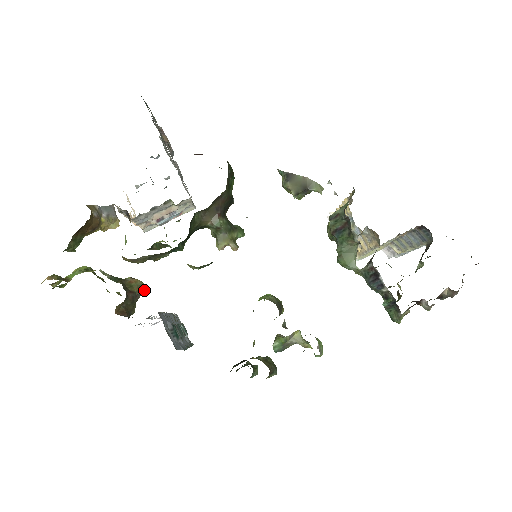
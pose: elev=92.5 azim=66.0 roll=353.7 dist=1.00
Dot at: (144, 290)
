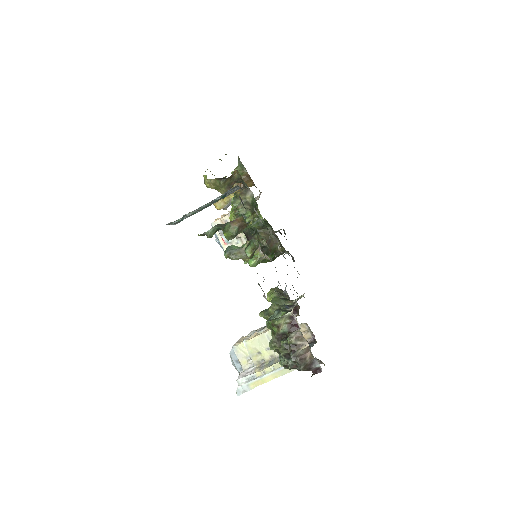
Dot at: occluded
